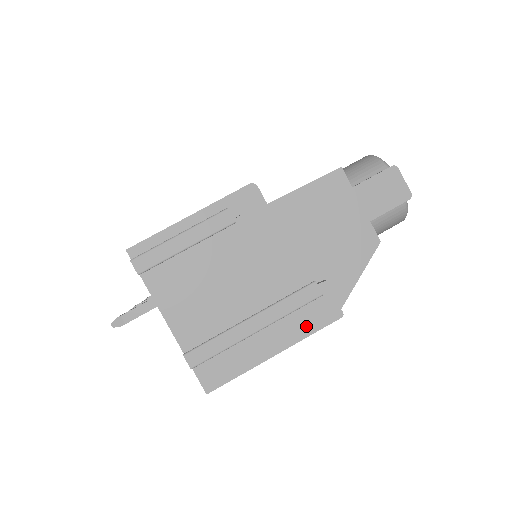
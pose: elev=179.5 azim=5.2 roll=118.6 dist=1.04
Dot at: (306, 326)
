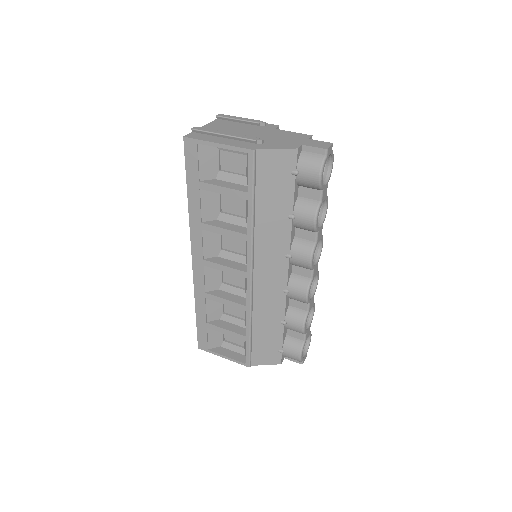
Dot at: (238, 145)
